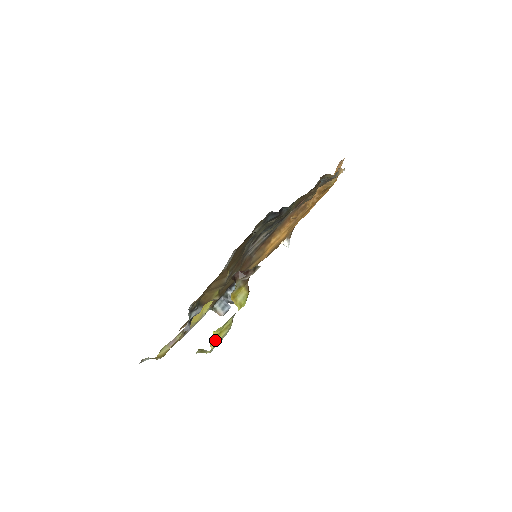
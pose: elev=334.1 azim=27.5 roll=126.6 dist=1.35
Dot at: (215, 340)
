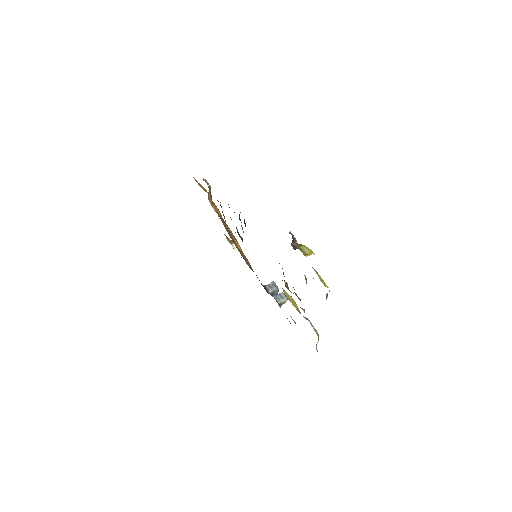
Dot at: (324, 283)
